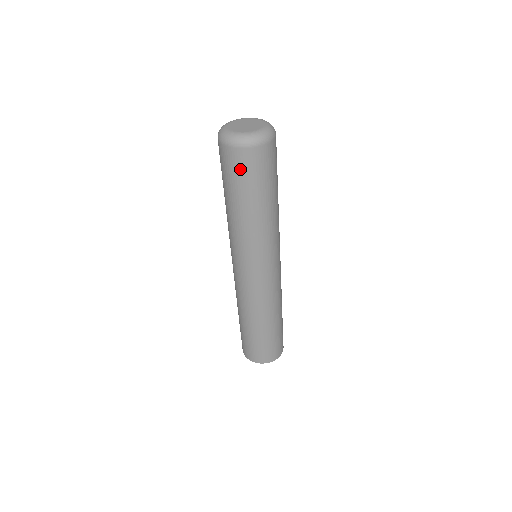
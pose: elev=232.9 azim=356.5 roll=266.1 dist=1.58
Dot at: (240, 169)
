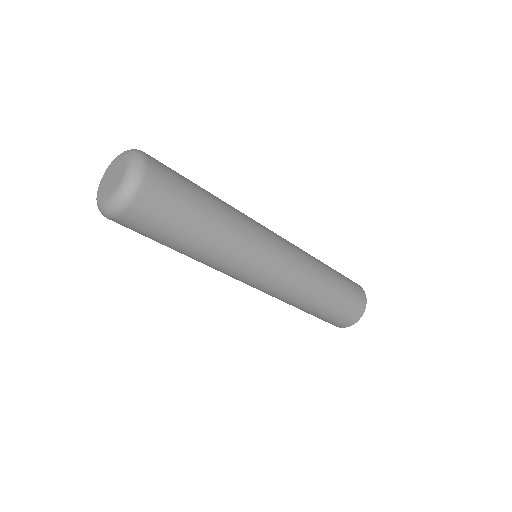
Dot at: (139, 230)
